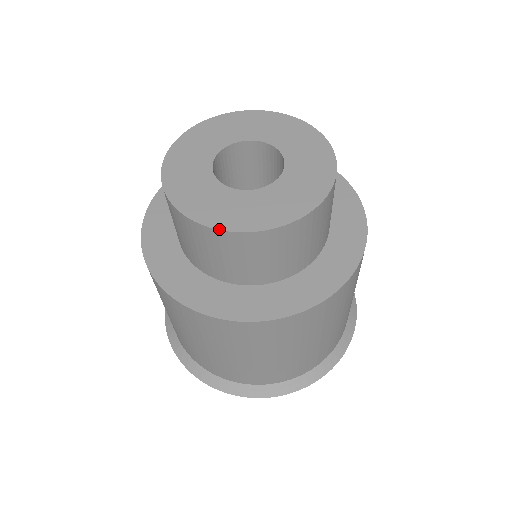
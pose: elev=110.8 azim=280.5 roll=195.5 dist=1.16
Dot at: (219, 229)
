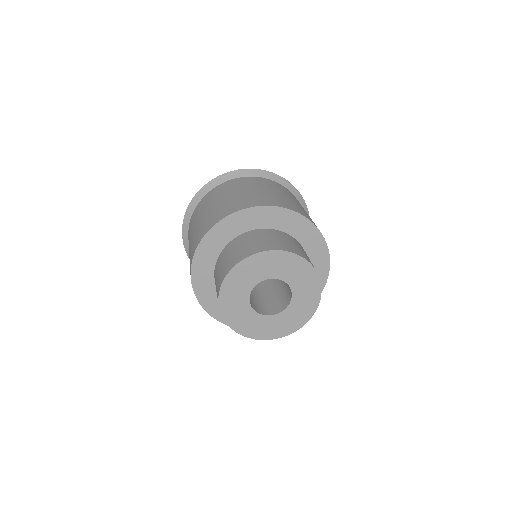
Dot at: occluded
